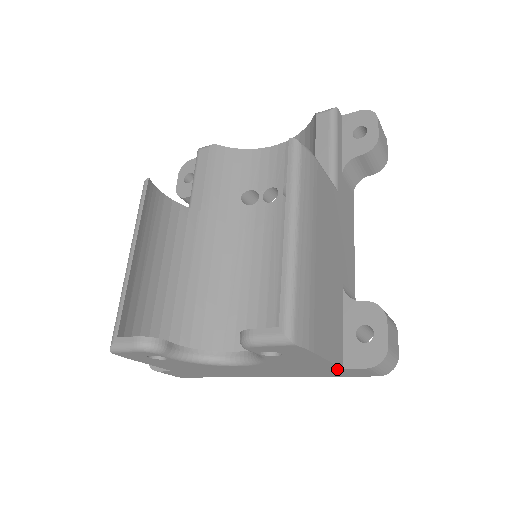
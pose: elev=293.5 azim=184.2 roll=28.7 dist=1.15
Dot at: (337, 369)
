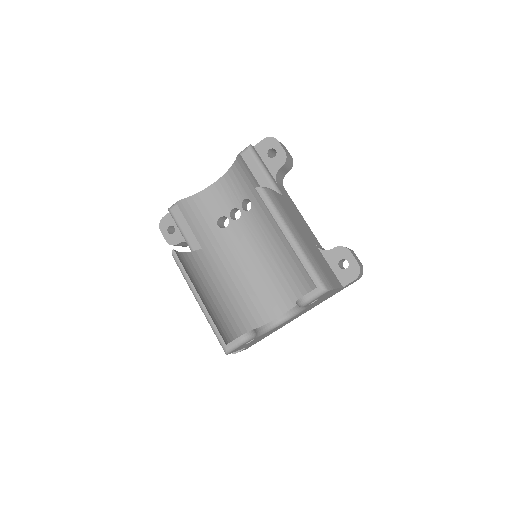
Dot at: (340, 289)
